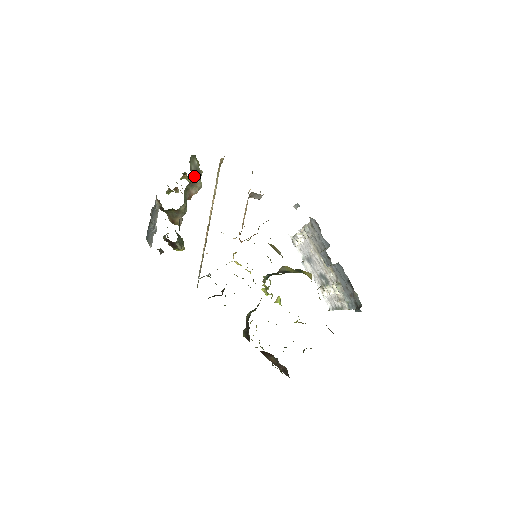
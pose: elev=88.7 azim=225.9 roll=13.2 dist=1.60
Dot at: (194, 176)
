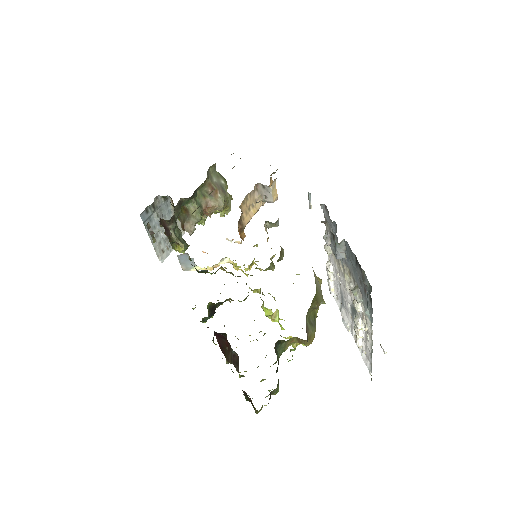
Dot at: (214, 186)
